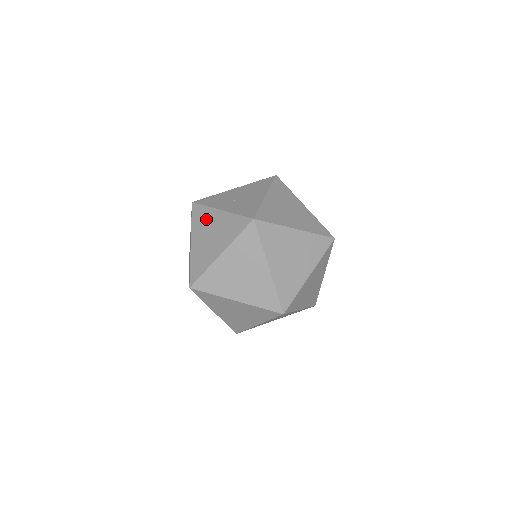
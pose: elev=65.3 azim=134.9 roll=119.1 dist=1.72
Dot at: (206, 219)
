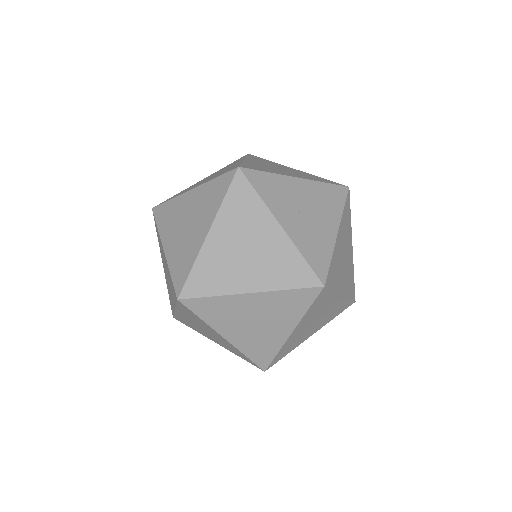
Dot at: (251, 218)
